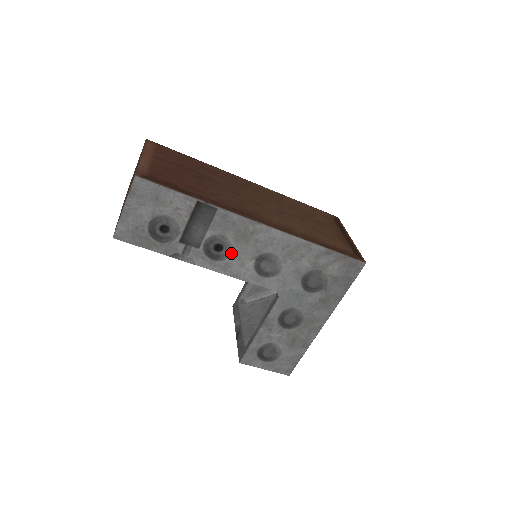
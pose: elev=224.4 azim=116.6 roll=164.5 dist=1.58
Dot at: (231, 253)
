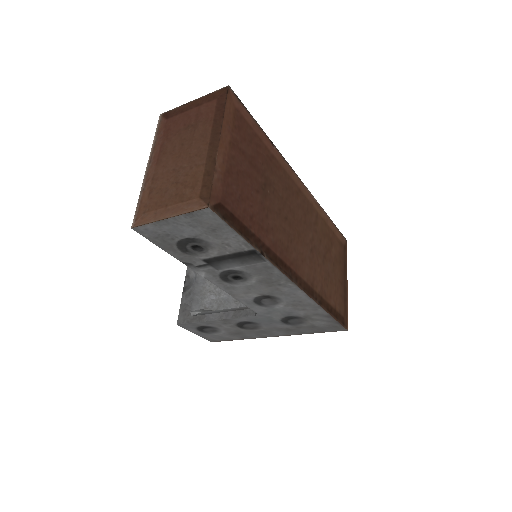
Dot at: (245, 284)
